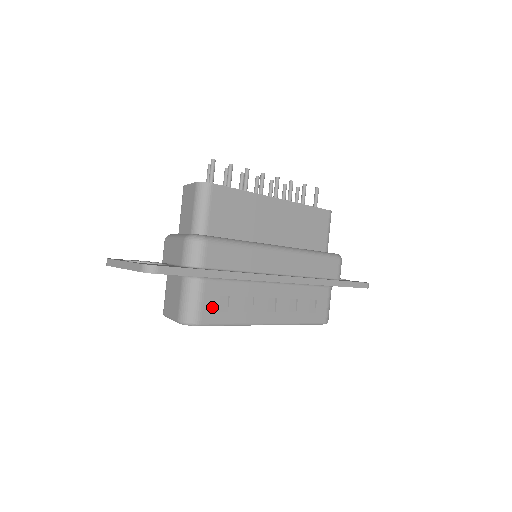
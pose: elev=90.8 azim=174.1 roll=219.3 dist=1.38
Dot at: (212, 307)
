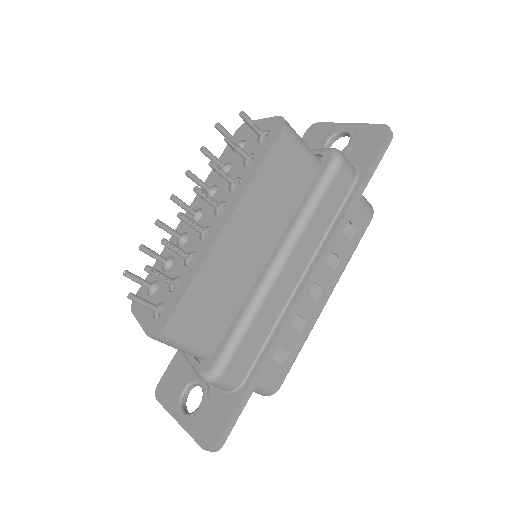
Dot at: (275, 371)
